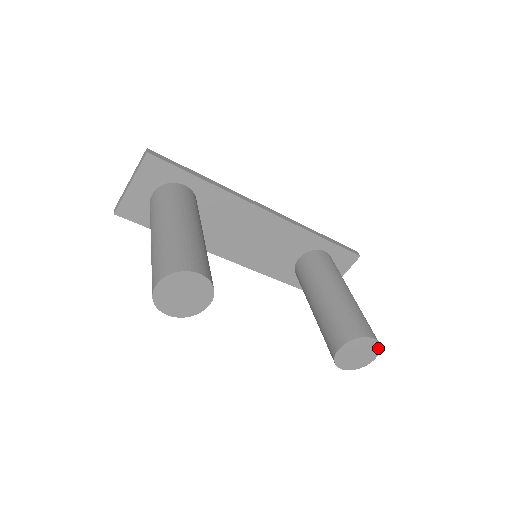
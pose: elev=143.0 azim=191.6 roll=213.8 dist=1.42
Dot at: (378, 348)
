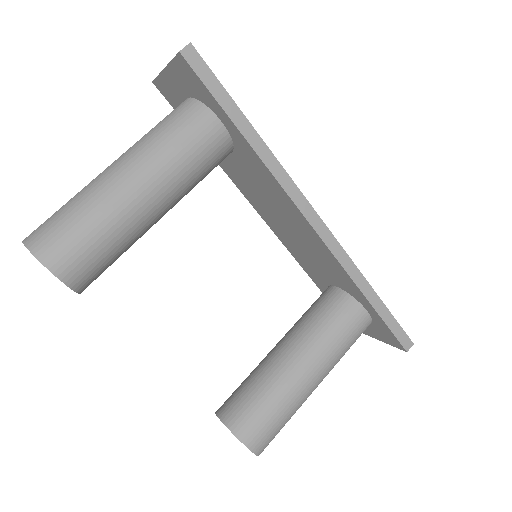
Dot at: occluded
